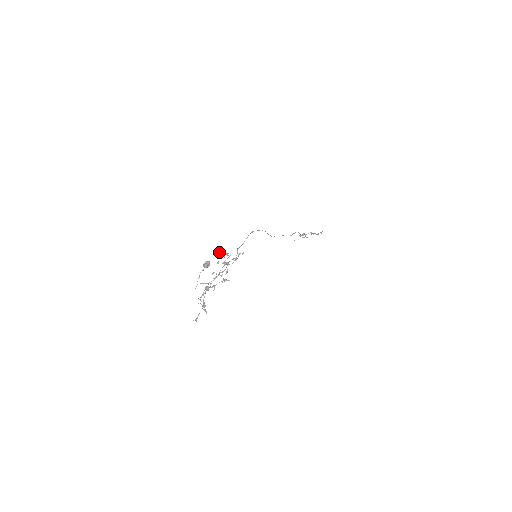
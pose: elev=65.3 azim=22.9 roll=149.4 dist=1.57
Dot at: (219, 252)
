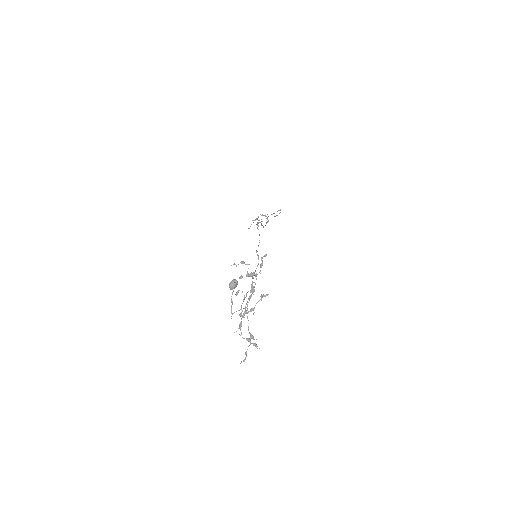
Dot at: (234, 263)
